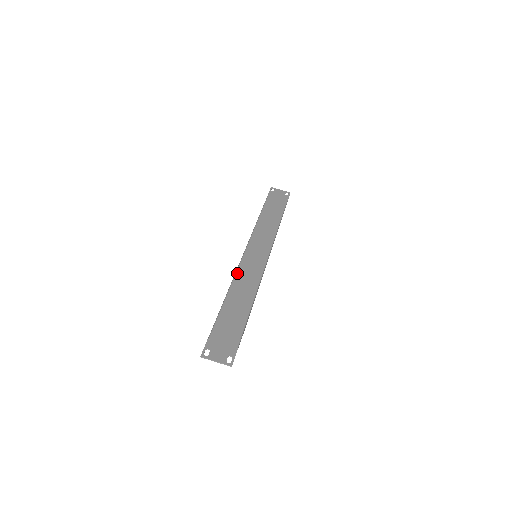
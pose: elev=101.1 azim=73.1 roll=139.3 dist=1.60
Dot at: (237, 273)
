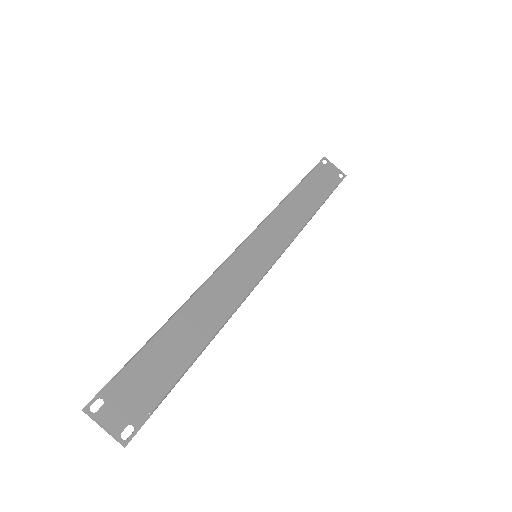
Dot at: (215, 275)
